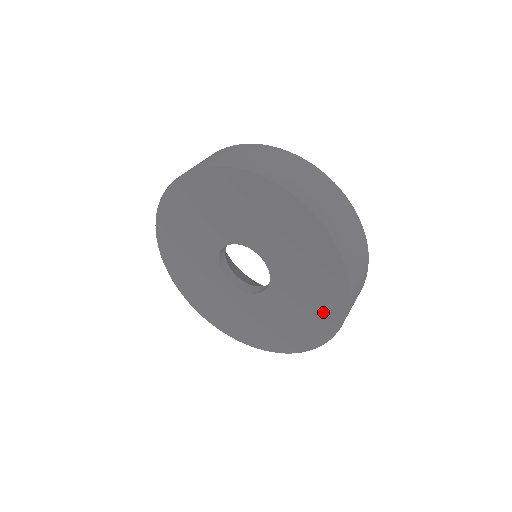
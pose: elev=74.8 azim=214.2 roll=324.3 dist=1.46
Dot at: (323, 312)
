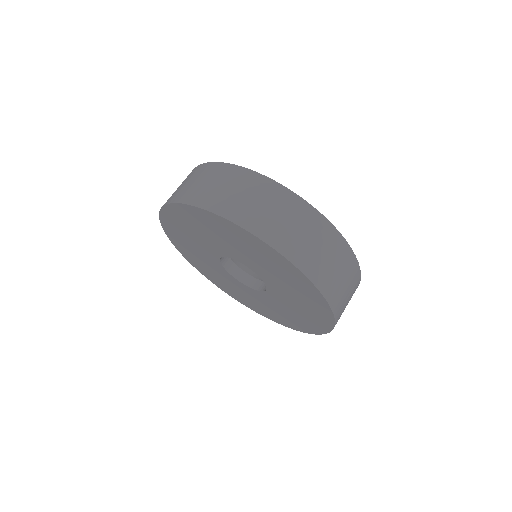
Dot at: (279, 318)
